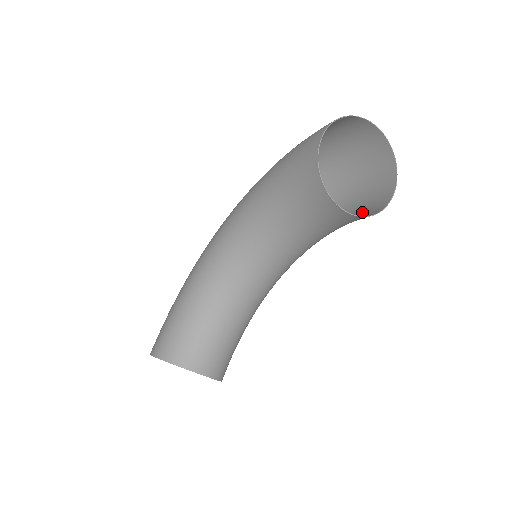
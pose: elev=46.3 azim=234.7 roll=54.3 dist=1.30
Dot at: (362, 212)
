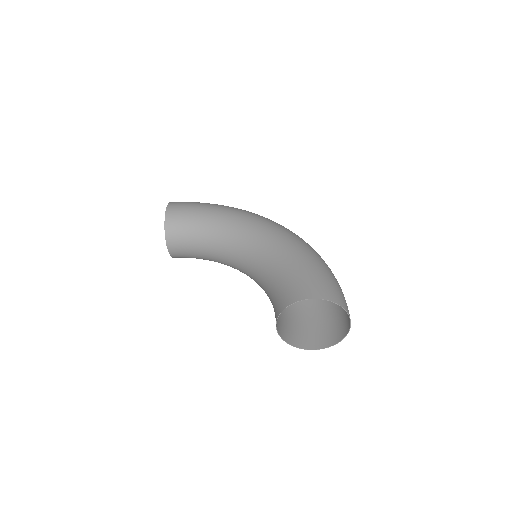
Dot at: (298, 329)
